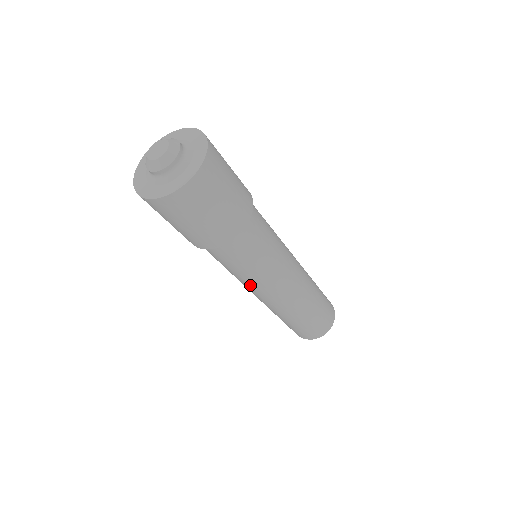
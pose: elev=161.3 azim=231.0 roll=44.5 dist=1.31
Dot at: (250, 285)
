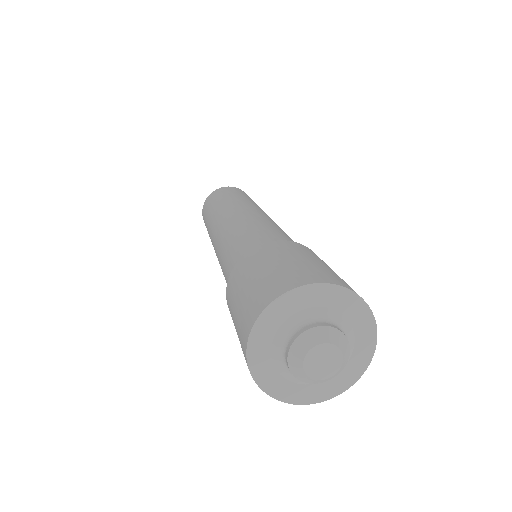
Dot at: occluded
